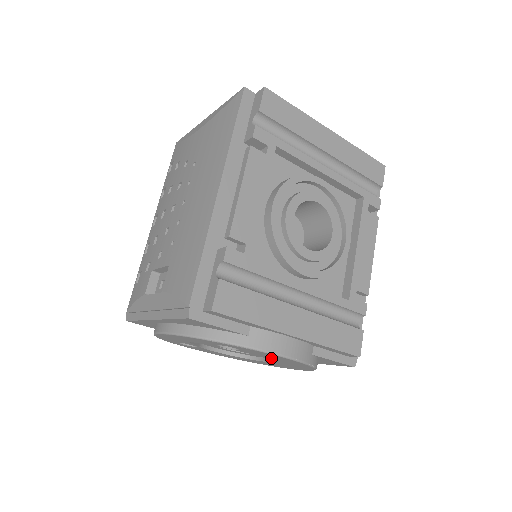
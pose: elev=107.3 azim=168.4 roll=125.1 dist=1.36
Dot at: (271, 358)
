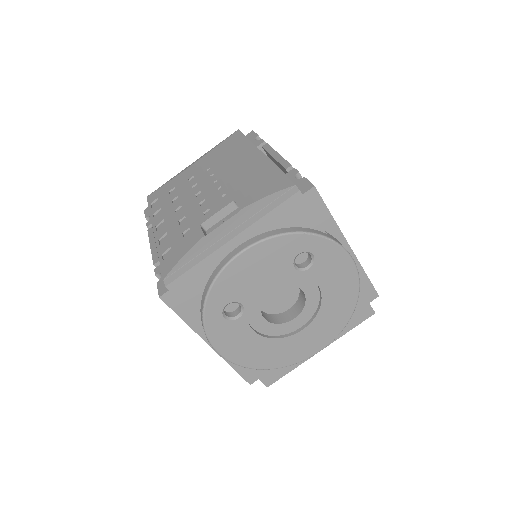
Dot at: (329, 285)
